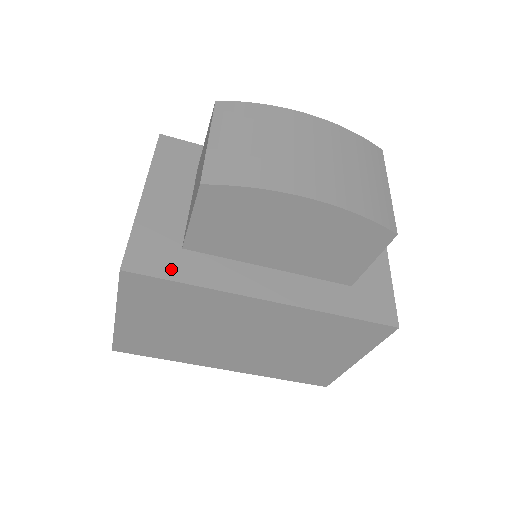
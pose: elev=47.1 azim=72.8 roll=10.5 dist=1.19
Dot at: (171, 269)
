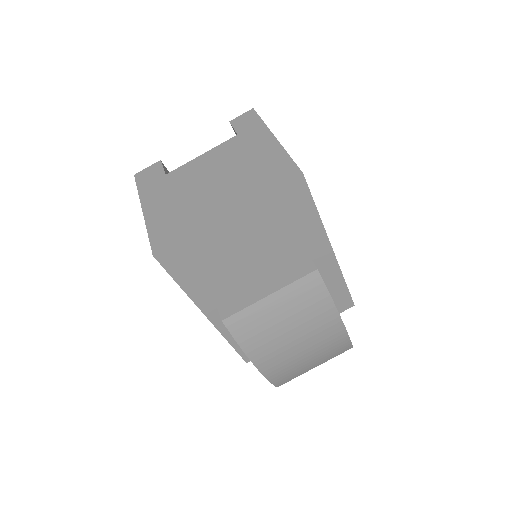
Dot at: (181, 273)
